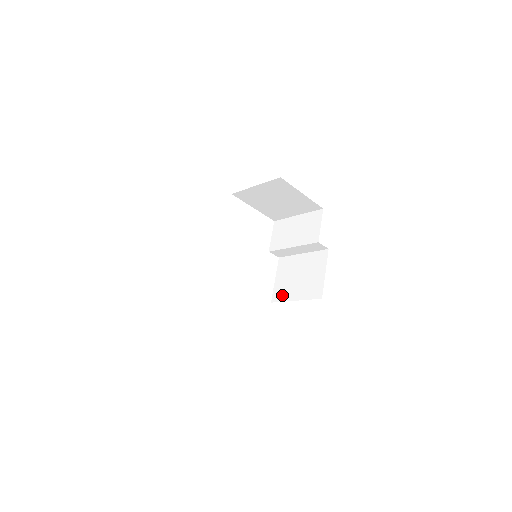
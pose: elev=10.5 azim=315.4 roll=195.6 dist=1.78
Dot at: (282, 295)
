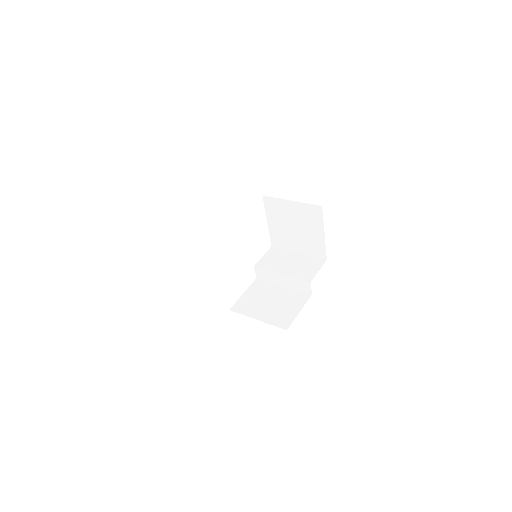
Dot at: (245, 309)
